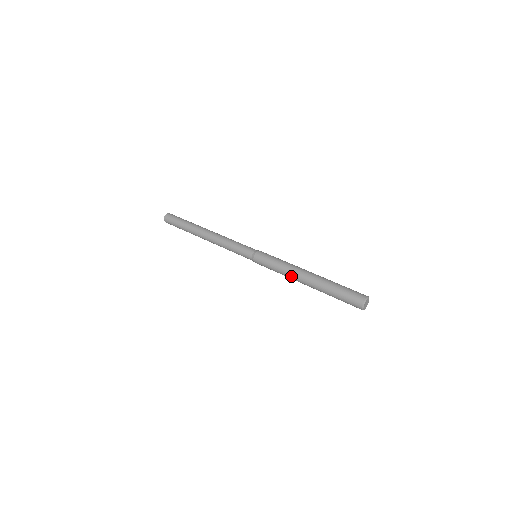
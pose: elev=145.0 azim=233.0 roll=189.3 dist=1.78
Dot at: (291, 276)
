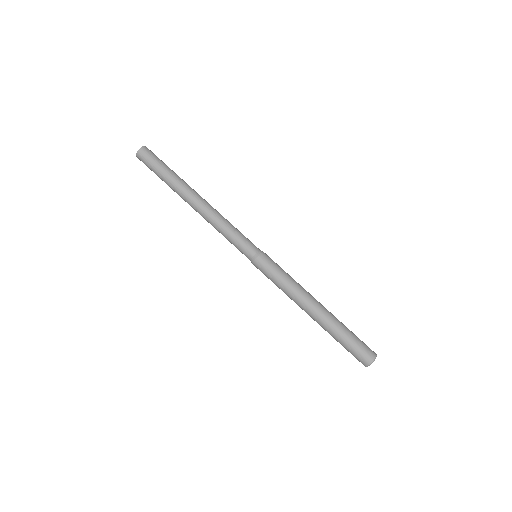
Dot at: occluded
